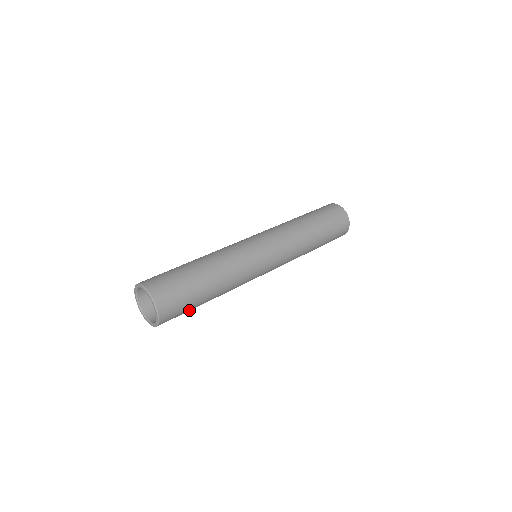
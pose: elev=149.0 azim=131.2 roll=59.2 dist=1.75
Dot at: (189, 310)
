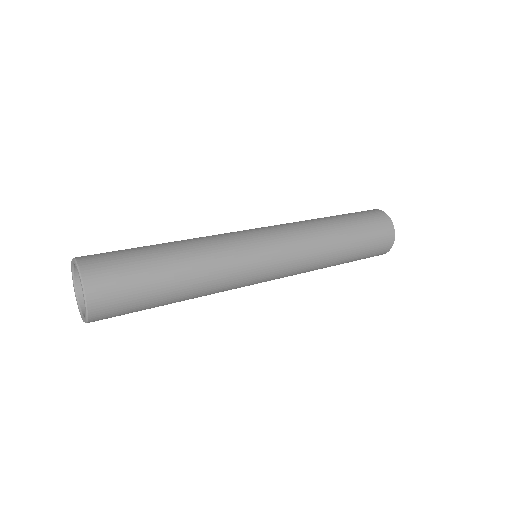
Dot at: occluded
